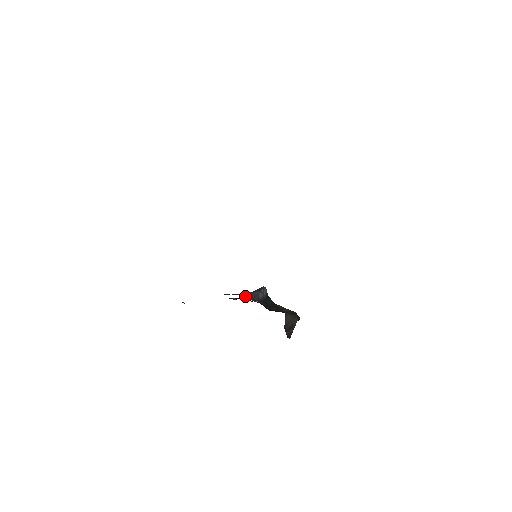
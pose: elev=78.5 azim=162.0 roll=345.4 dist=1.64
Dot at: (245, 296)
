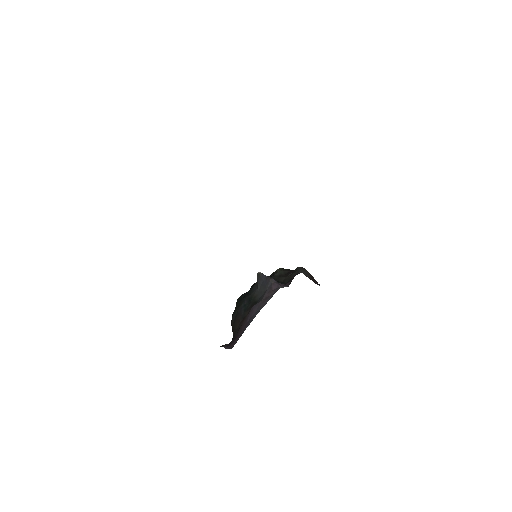
Dot at: (277, 290)
